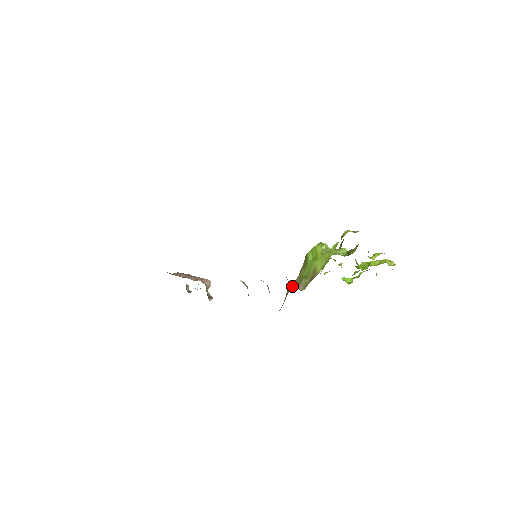
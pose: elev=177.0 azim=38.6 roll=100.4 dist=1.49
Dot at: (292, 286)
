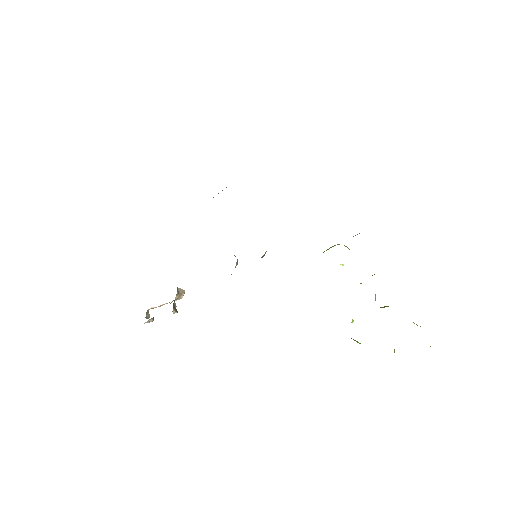
Dot at: occluded
